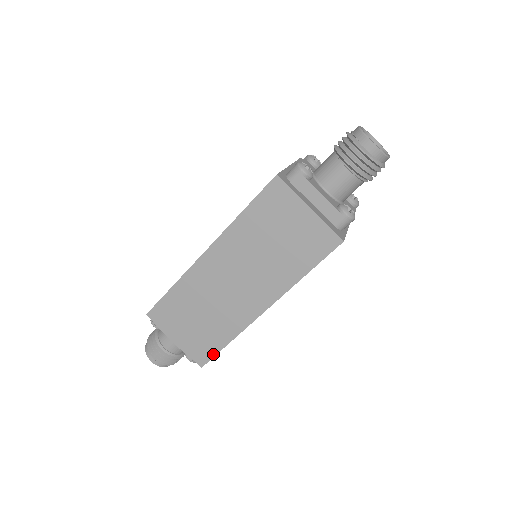
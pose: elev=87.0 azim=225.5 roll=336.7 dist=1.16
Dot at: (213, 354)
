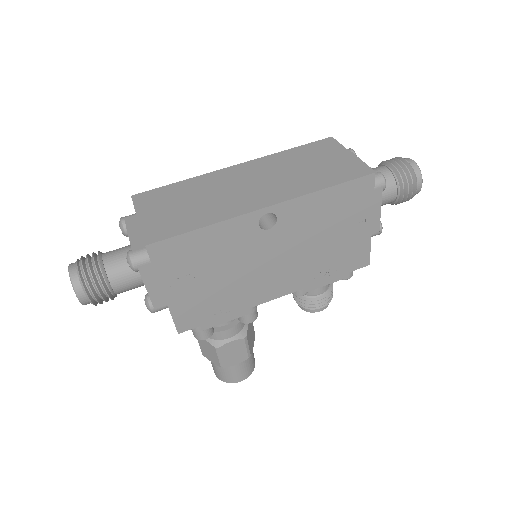
Dot at: (173, 235)
